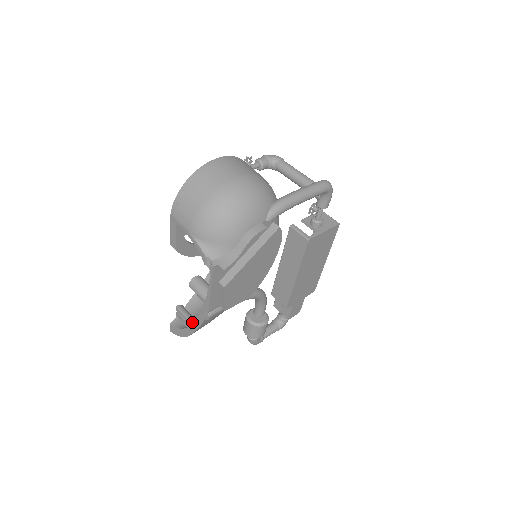
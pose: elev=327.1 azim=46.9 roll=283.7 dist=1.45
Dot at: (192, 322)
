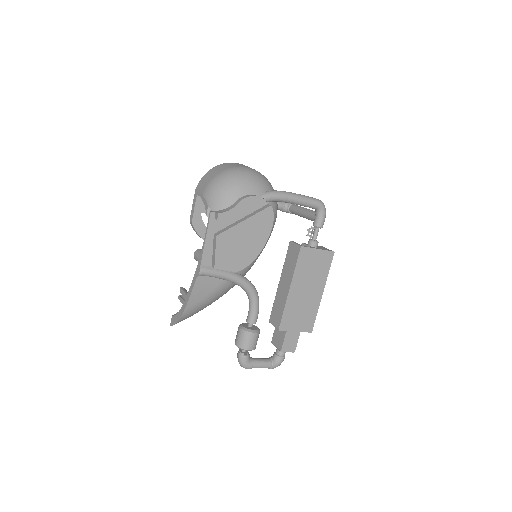
Dot at: (188, 292)
